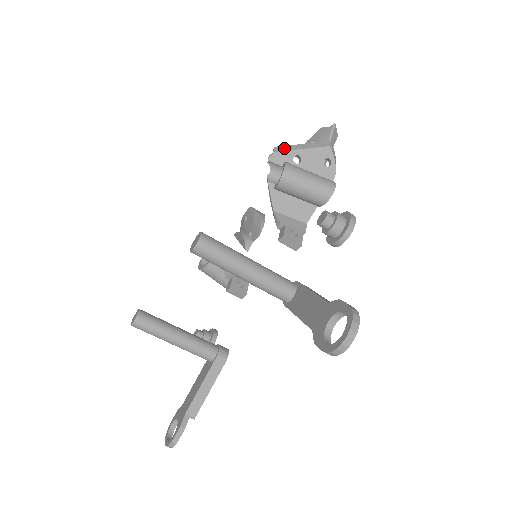
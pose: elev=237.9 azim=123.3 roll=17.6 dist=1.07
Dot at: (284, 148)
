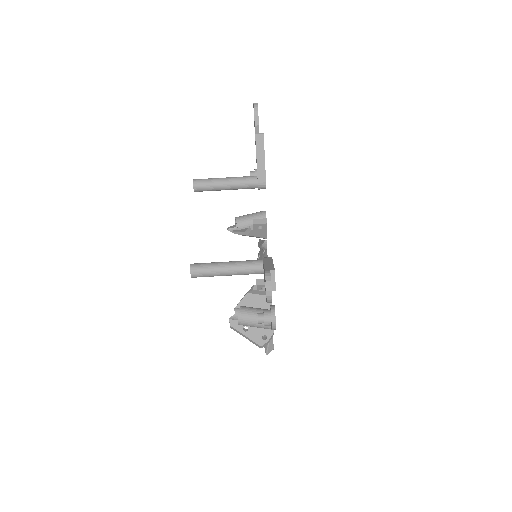
Dot at: occluded
